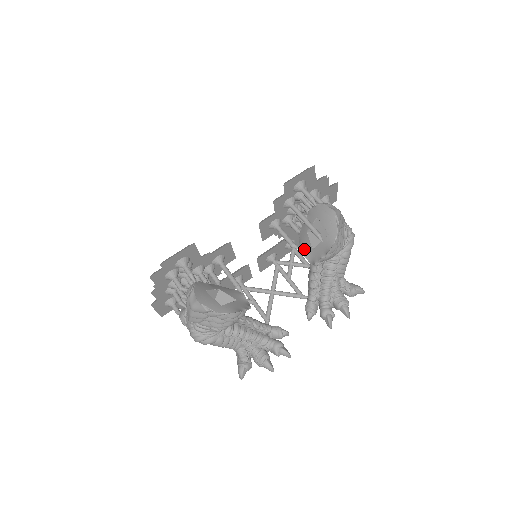
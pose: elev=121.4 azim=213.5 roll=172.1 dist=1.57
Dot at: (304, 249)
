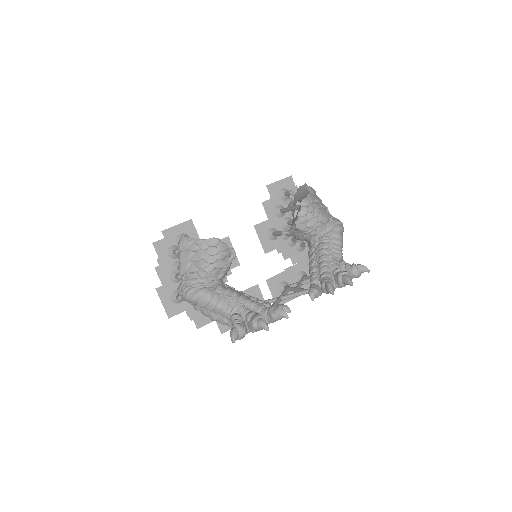
Dot at: occluded
